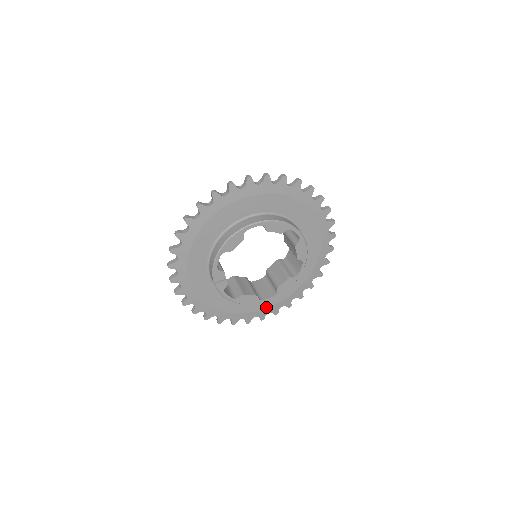
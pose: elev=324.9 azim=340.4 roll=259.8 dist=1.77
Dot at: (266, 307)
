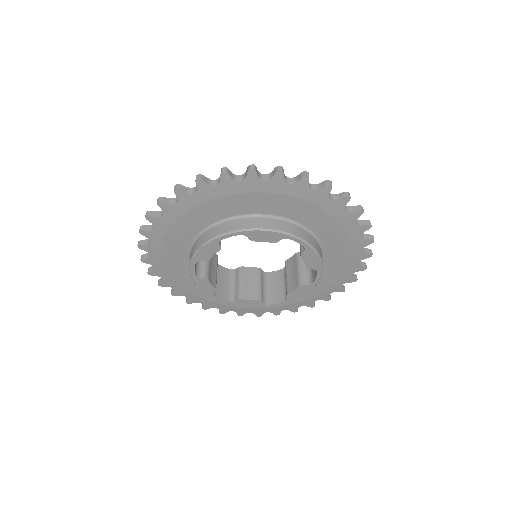
Dot at: (205, 298)
